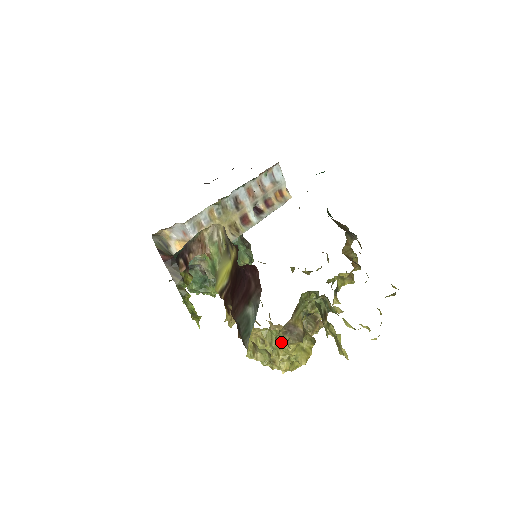
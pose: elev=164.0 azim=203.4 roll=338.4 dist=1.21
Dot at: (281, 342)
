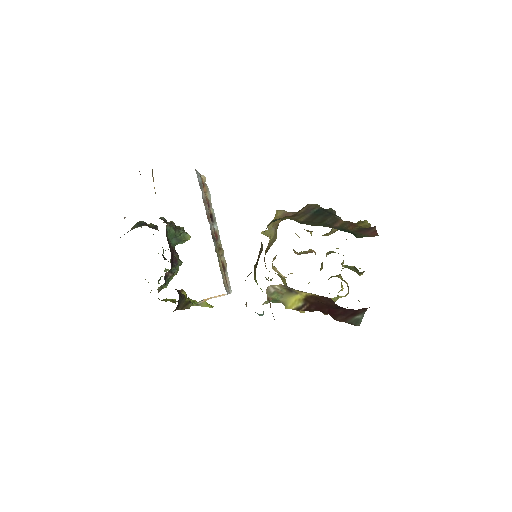
Dot at: occluded
